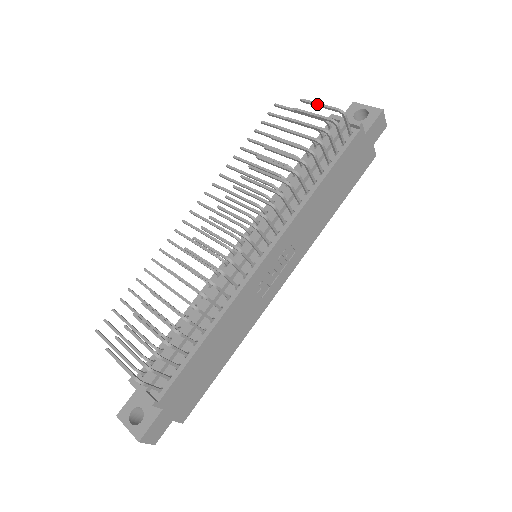
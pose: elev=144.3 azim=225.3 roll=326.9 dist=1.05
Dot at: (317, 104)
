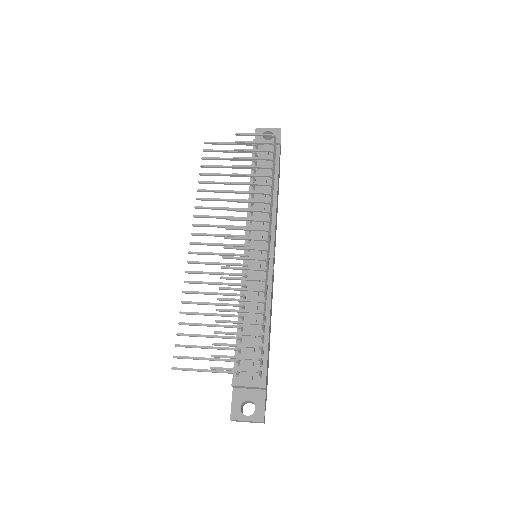
Dot at: (252, 134)
